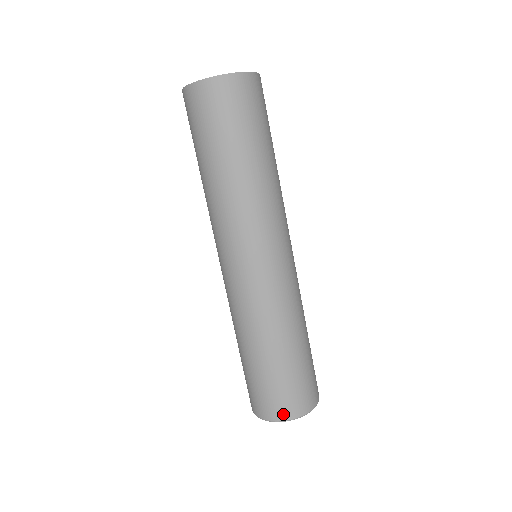
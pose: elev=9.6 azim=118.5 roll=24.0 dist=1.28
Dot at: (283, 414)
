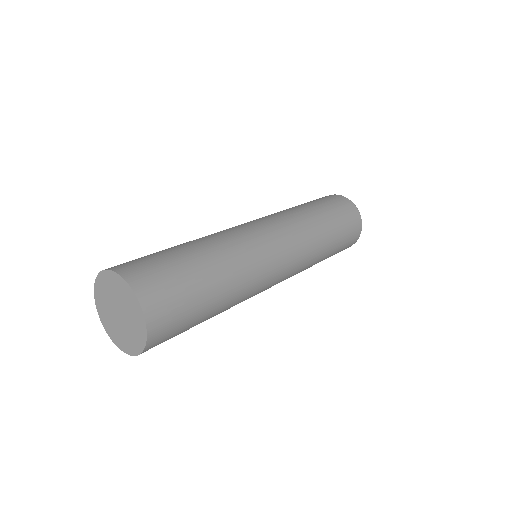
Dot at: occluded
